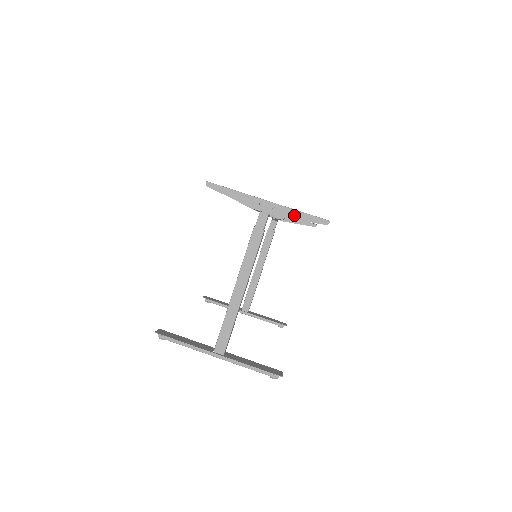
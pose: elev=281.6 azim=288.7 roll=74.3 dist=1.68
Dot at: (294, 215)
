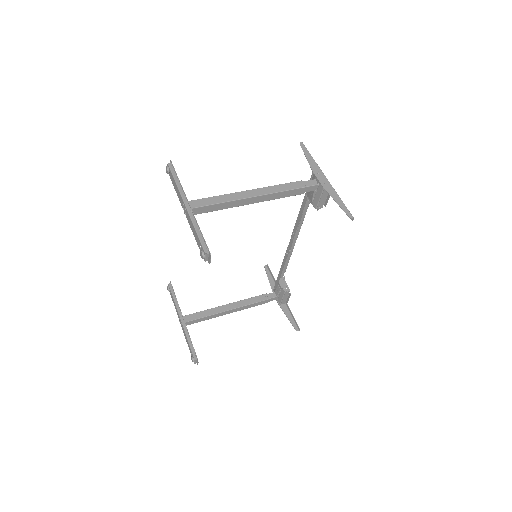
Dot at: (334, 196)
